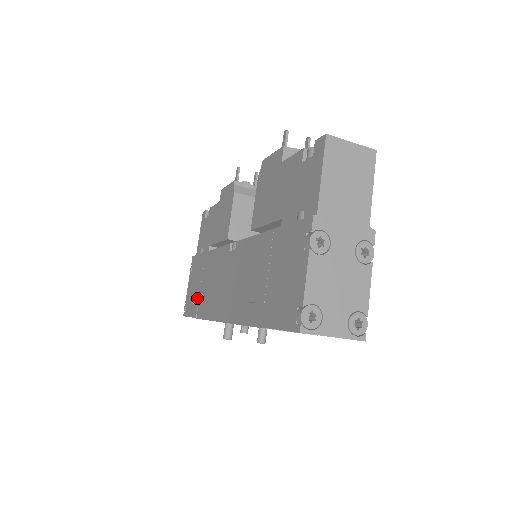
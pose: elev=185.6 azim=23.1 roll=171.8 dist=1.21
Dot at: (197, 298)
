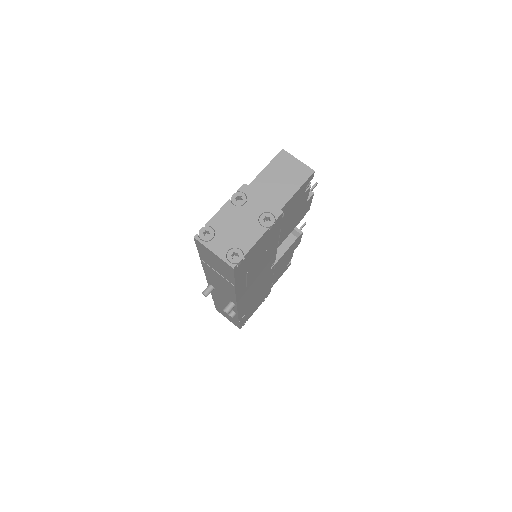
Dot at: occluded
